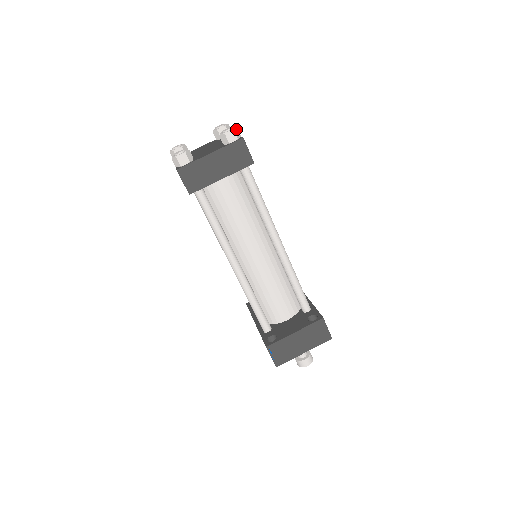
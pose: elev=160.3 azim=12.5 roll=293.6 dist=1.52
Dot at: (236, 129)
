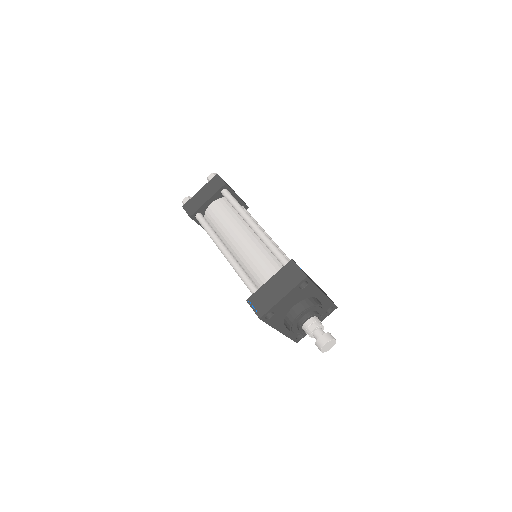
Dot at: occluded
